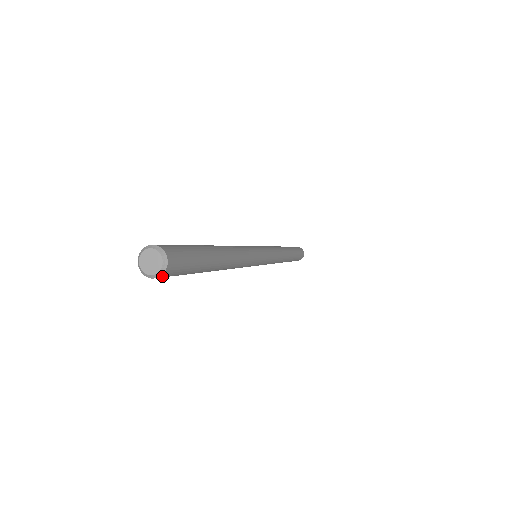
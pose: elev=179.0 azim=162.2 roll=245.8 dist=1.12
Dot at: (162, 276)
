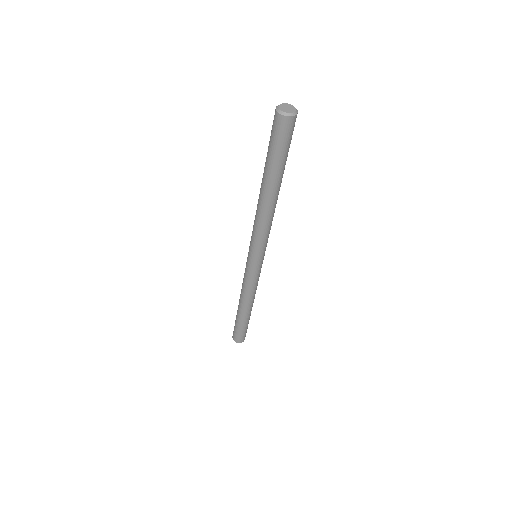
Dot at: (289, 120)
